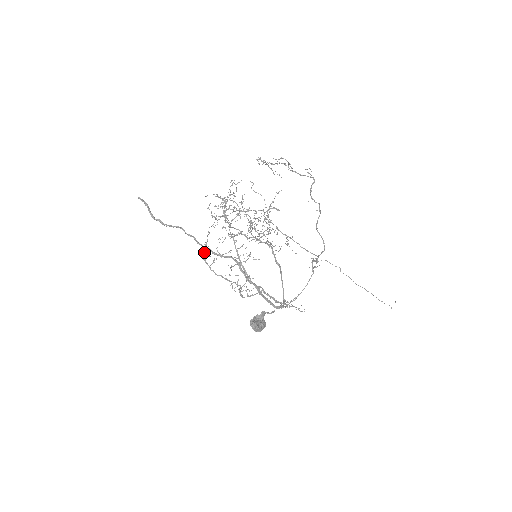
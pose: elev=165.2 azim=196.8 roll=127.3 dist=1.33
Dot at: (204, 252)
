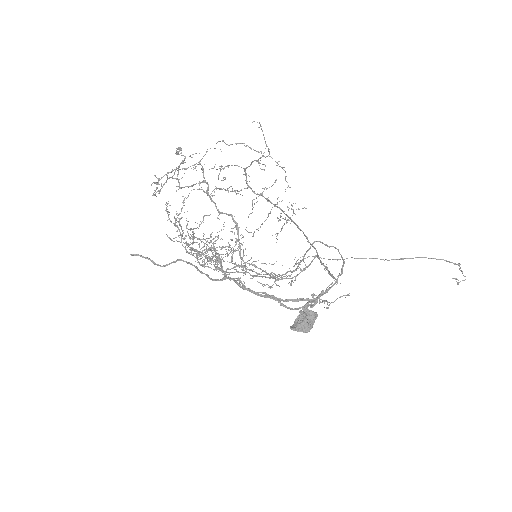
Dot at: (229, 250)
